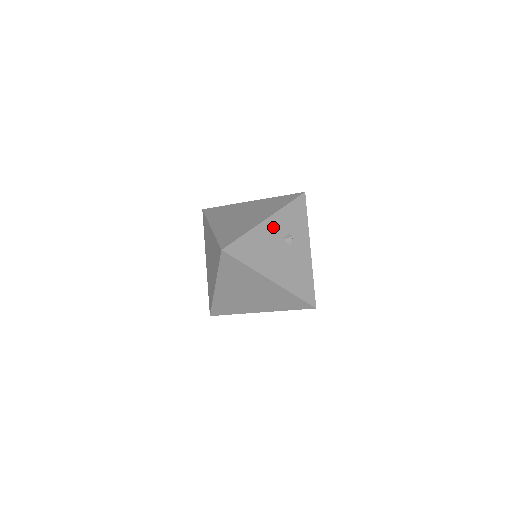
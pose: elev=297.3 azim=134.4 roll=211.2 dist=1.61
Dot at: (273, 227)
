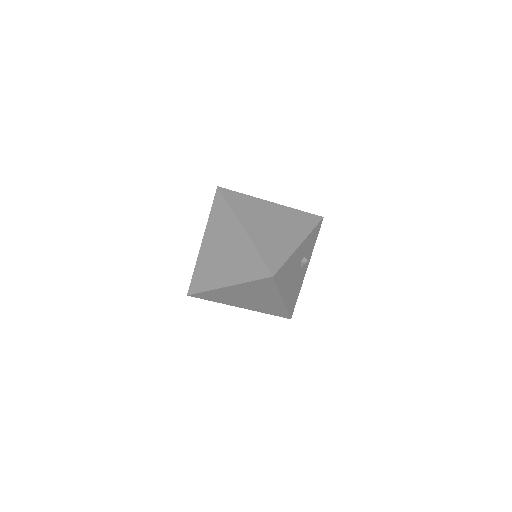
Dot at: (301, 251)
